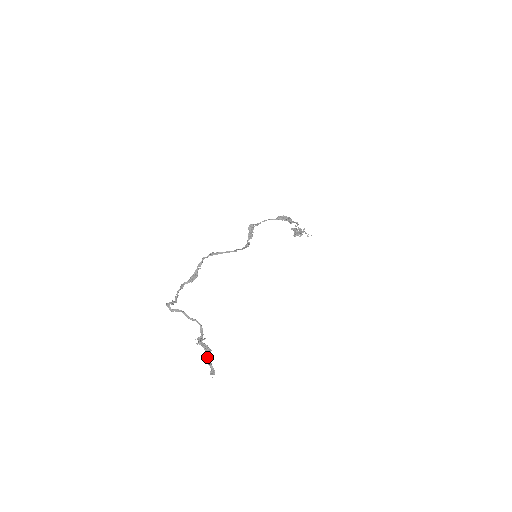
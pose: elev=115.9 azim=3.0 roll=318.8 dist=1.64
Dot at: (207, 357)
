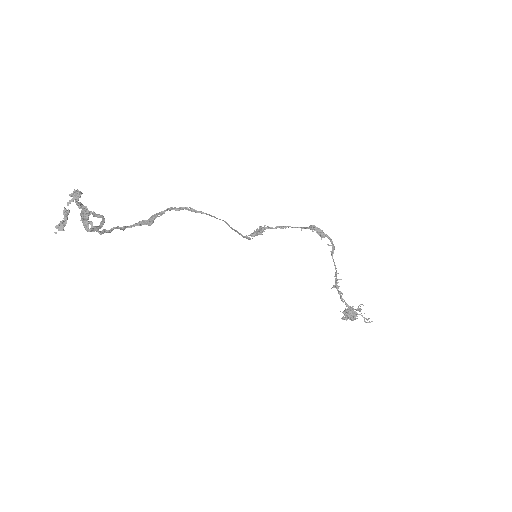
Dot at: (69, 202)
